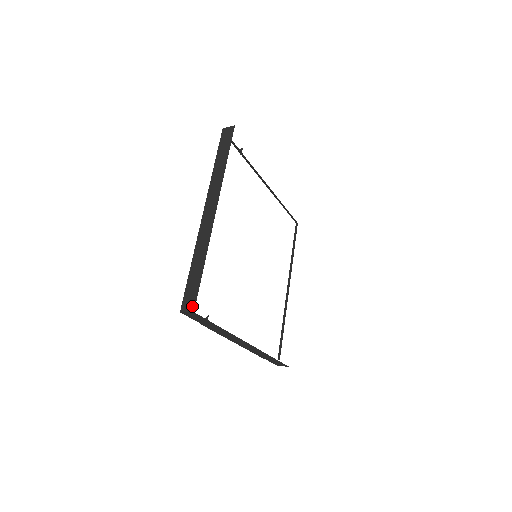
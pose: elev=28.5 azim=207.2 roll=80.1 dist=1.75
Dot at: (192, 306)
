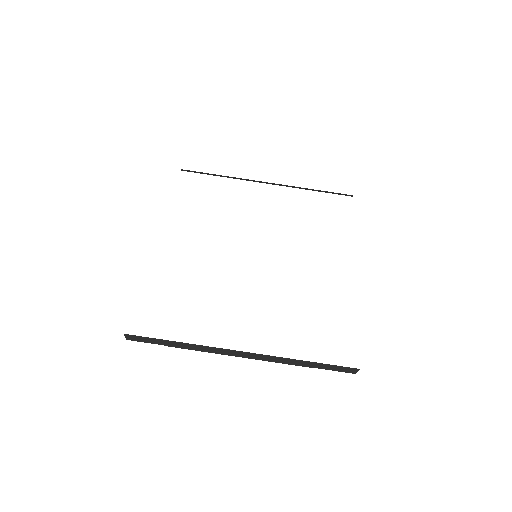
Dot at: occluded
